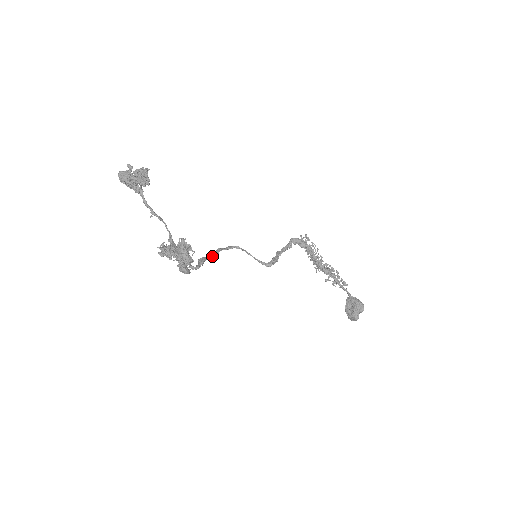
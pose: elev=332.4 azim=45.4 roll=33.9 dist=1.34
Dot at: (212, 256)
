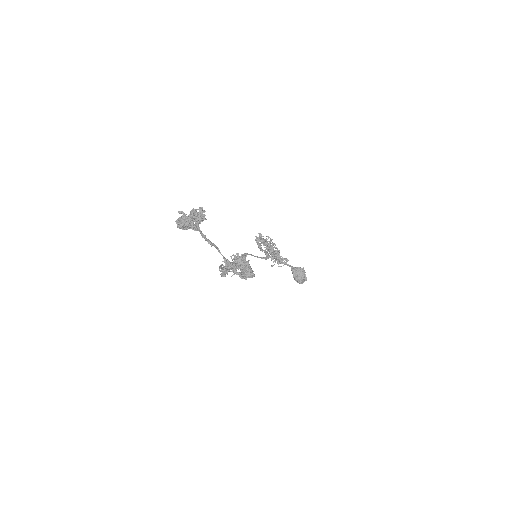
Dot at: occluded
